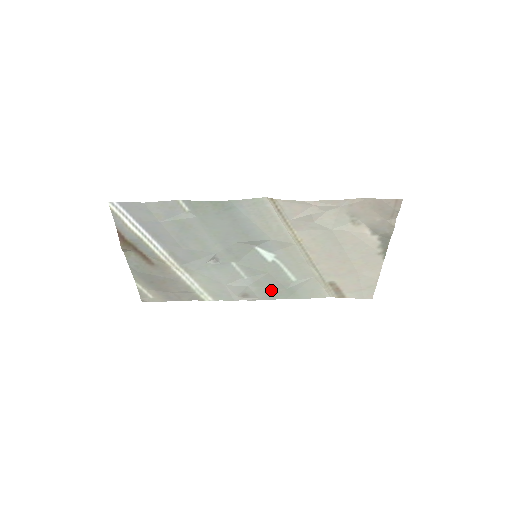
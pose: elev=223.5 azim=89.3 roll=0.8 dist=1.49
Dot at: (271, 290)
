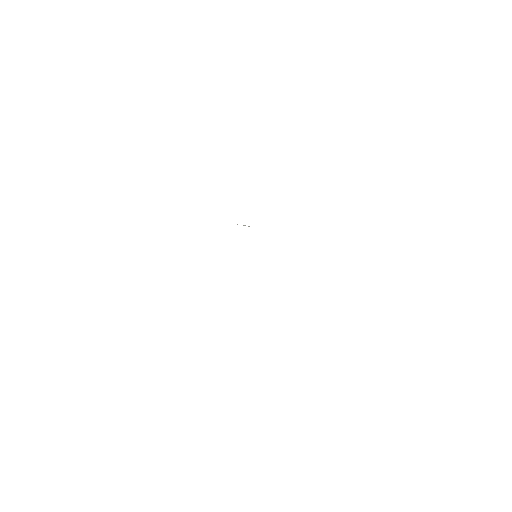
Dot at: occluded
